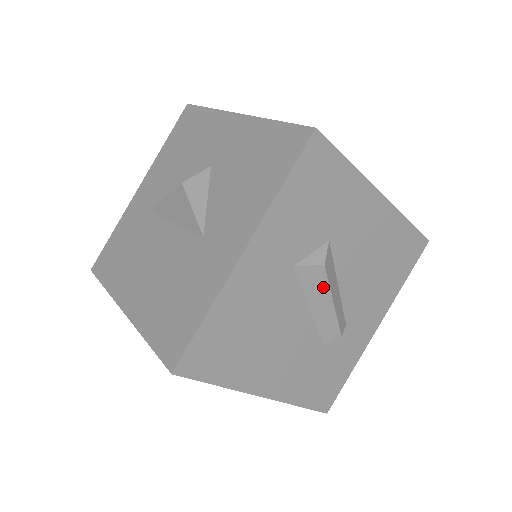
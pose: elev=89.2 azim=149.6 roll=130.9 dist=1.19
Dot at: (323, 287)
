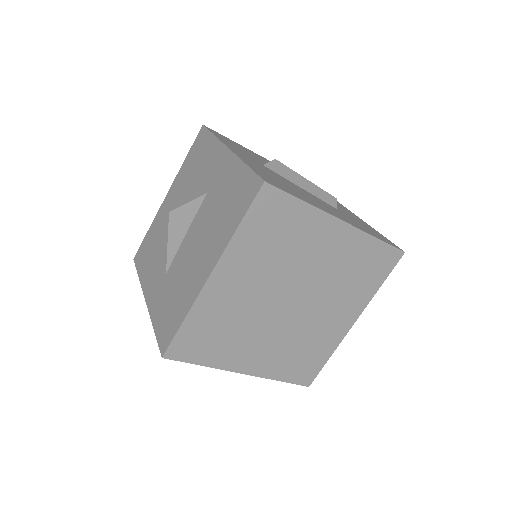
Dot at: (290, 172)
